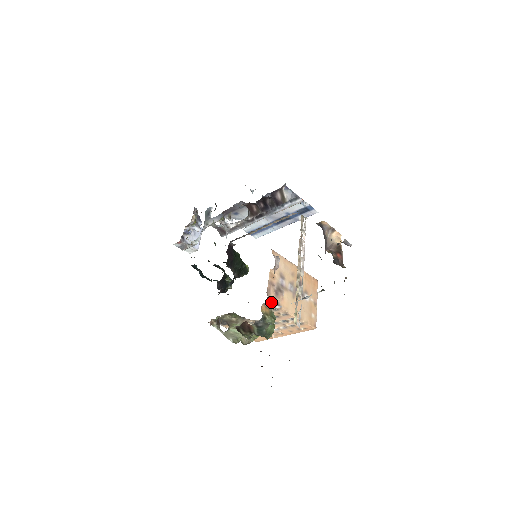
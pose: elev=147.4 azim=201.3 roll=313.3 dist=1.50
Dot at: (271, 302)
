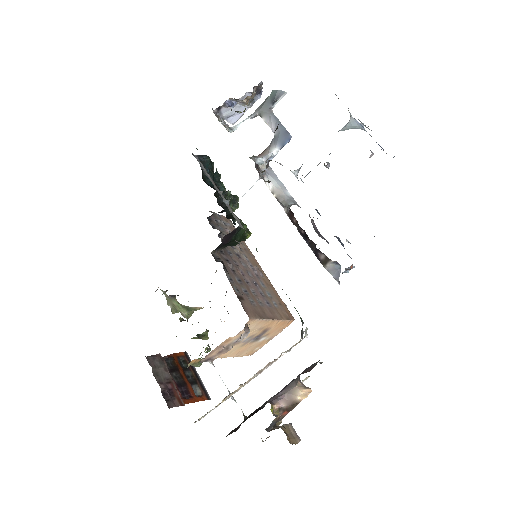
Dot at: (206, 360)
